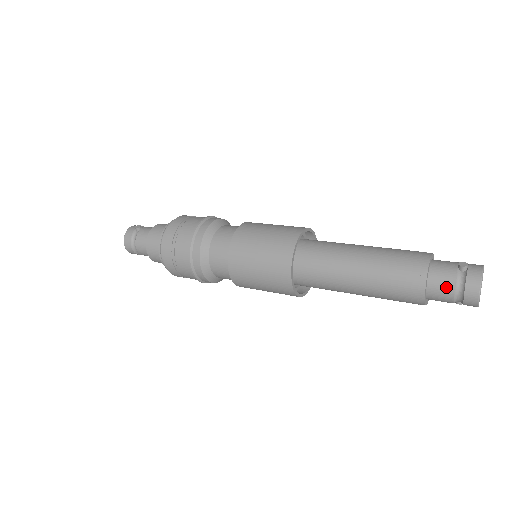
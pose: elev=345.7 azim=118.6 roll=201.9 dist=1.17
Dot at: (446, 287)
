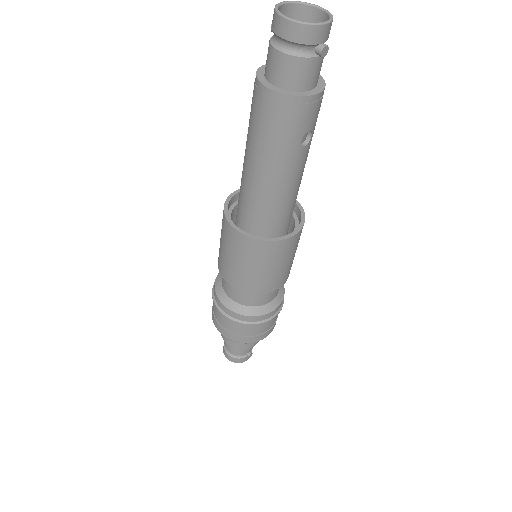
Dot at: (270, 57)
